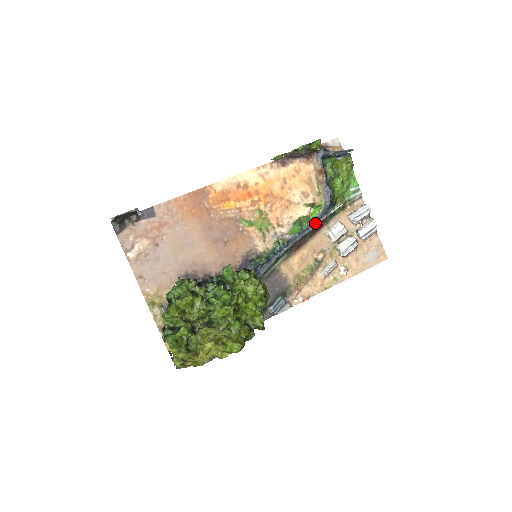
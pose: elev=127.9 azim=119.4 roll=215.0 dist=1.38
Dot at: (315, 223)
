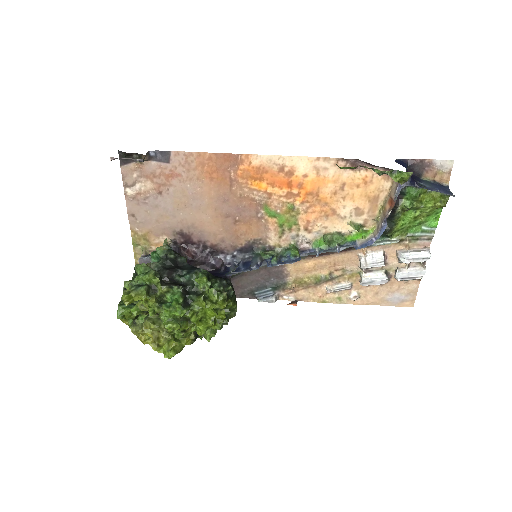
Dot at: (350, 246)
